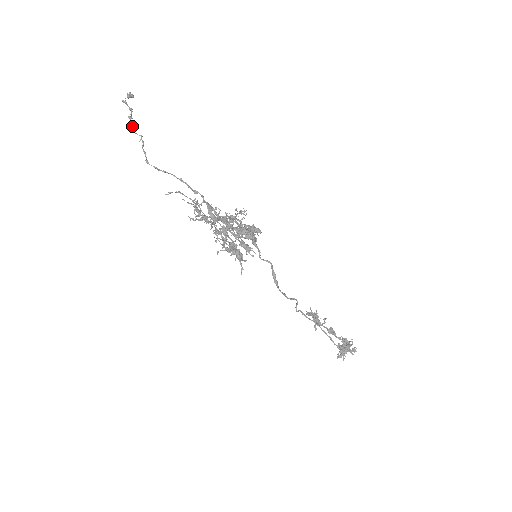
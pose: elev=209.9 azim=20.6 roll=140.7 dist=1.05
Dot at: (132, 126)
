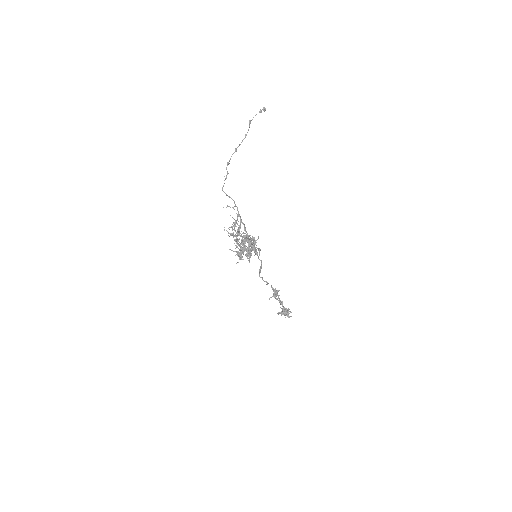
Dot at: (228, 163)
